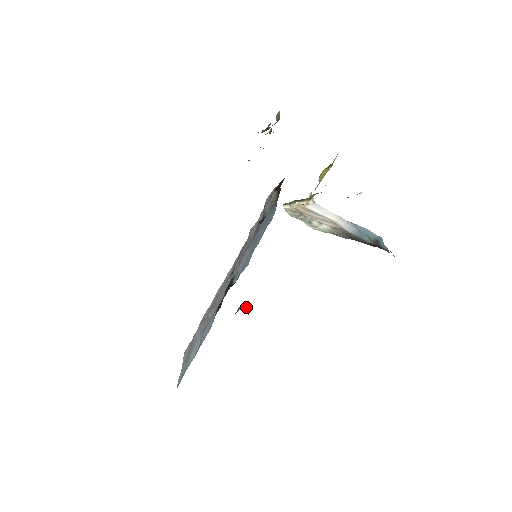
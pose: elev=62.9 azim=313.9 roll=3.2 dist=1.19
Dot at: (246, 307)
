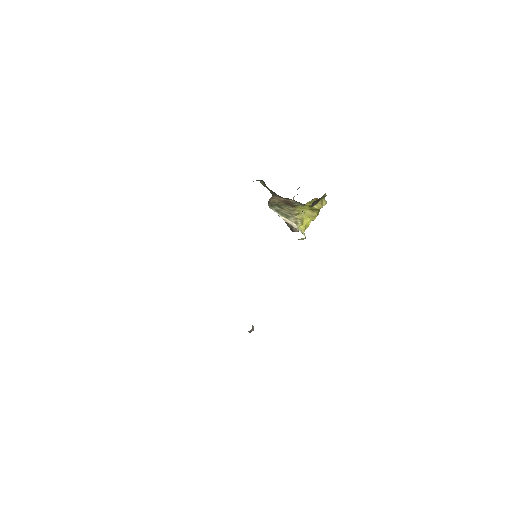
Dot at: occluded
